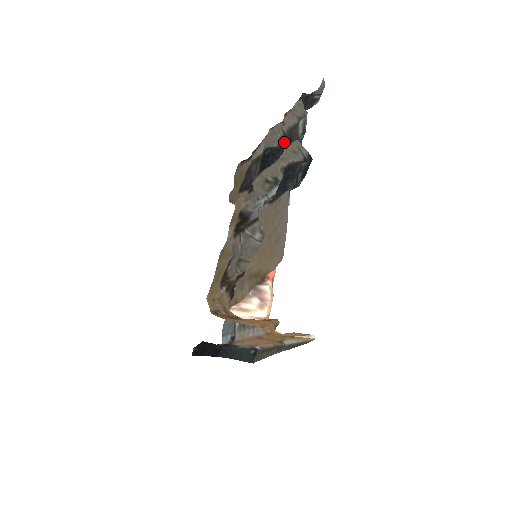
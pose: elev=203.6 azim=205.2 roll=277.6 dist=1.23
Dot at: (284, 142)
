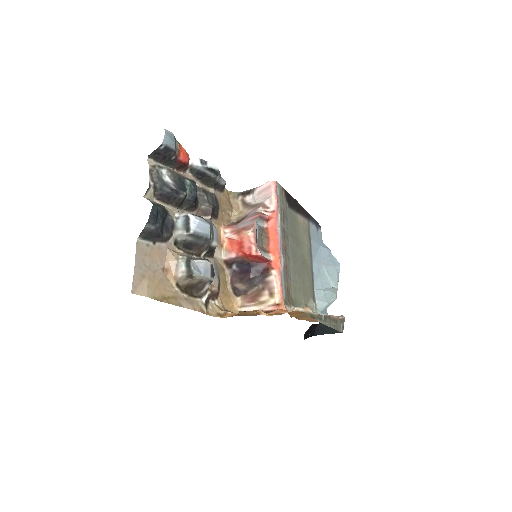
Dot at: (188, 180)
